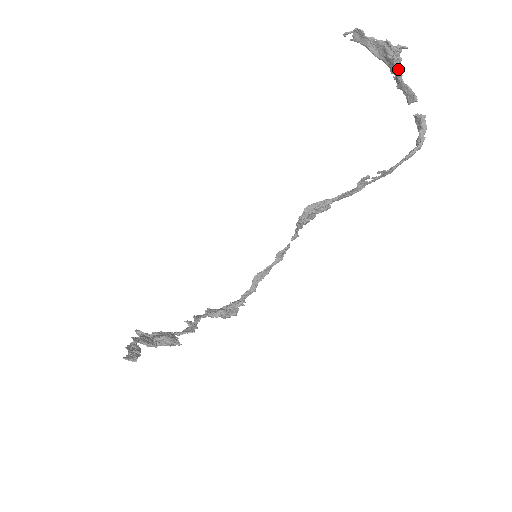
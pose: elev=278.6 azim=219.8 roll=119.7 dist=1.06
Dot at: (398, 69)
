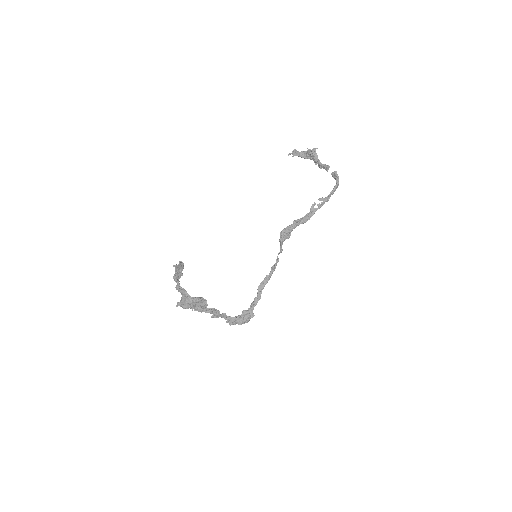
Dot at: (317, 158)
